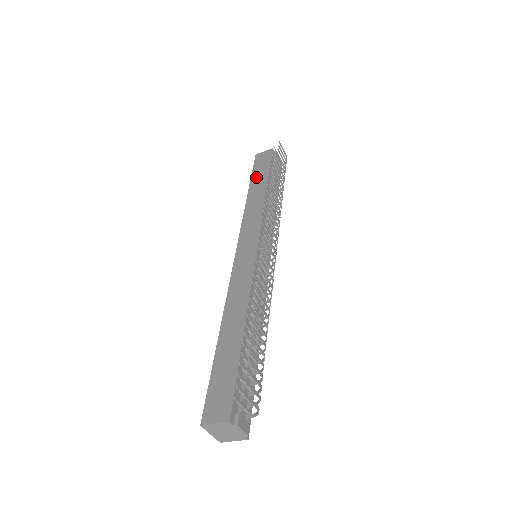
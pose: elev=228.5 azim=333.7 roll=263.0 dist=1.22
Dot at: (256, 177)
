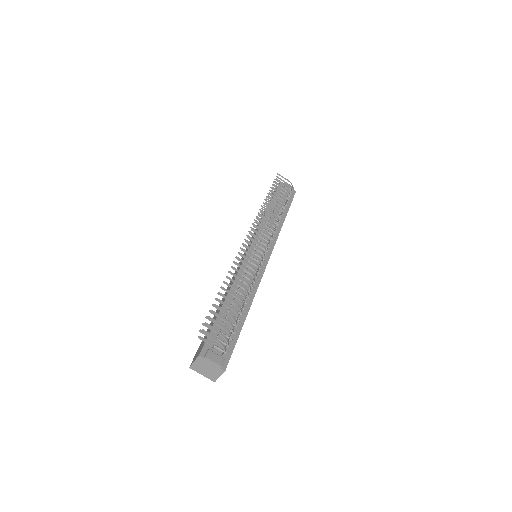
Dot at: occluded
